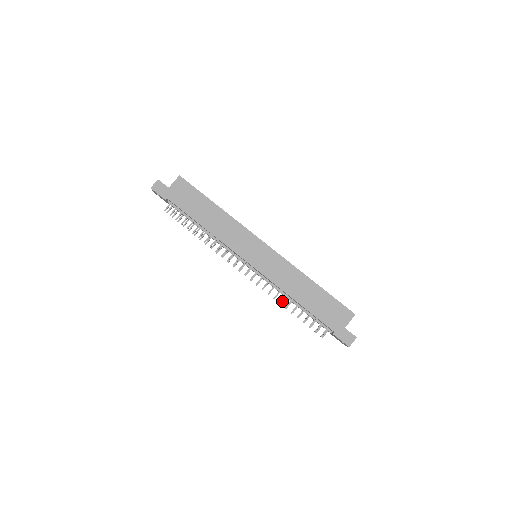
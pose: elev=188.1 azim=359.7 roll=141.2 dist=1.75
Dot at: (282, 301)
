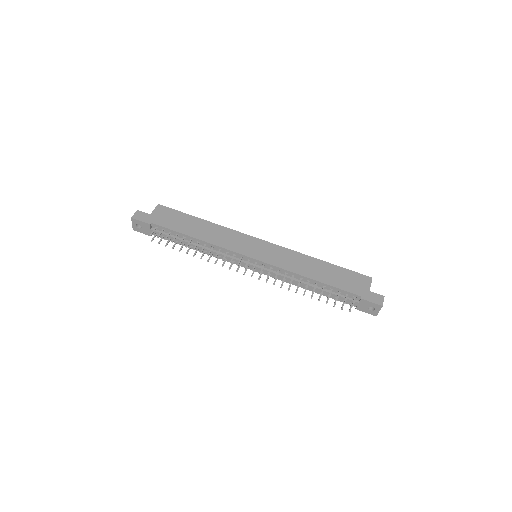
Dot at: (299, 284)
